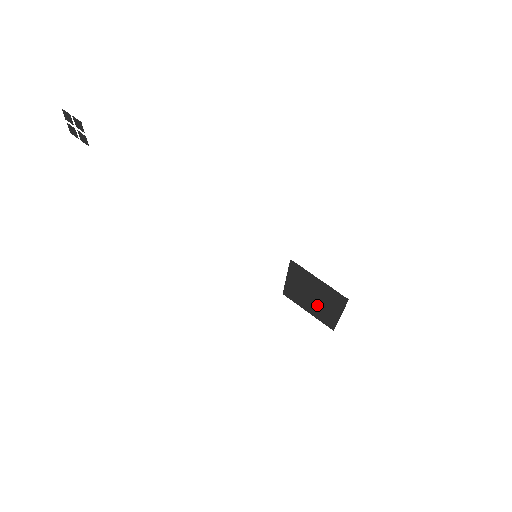
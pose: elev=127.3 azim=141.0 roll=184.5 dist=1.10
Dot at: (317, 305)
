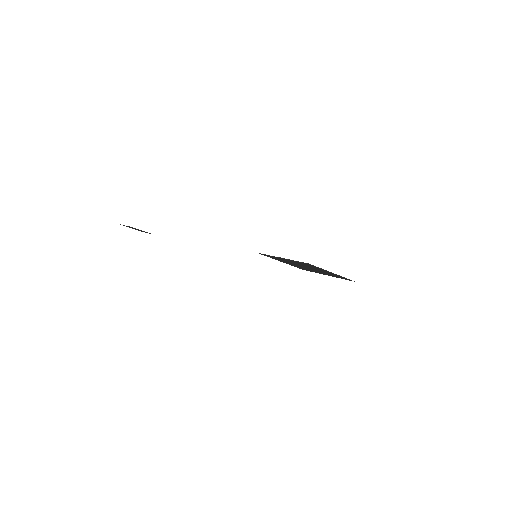
Dot at: (317, 271)
